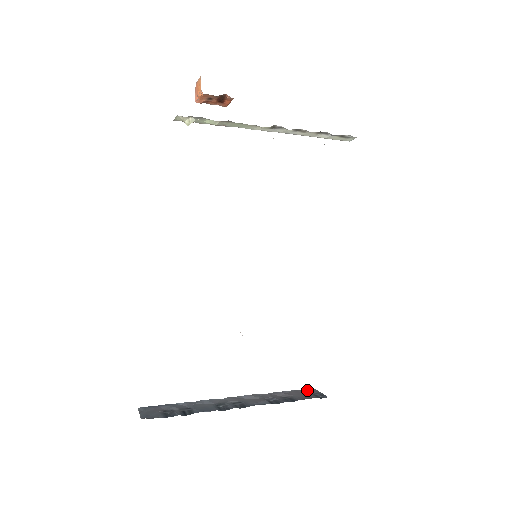
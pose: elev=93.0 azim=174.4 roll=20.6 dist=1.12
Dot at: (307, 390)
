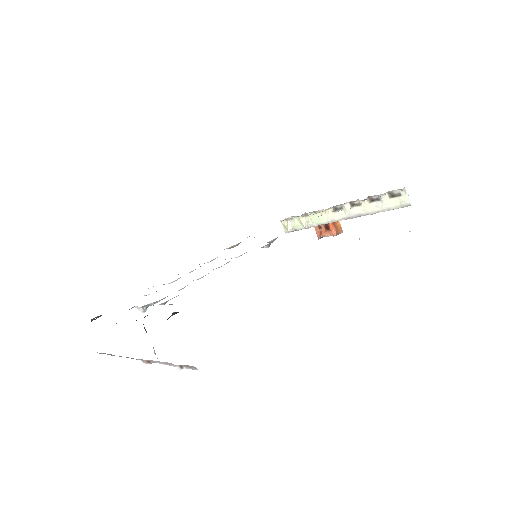
Dot at: occluded
